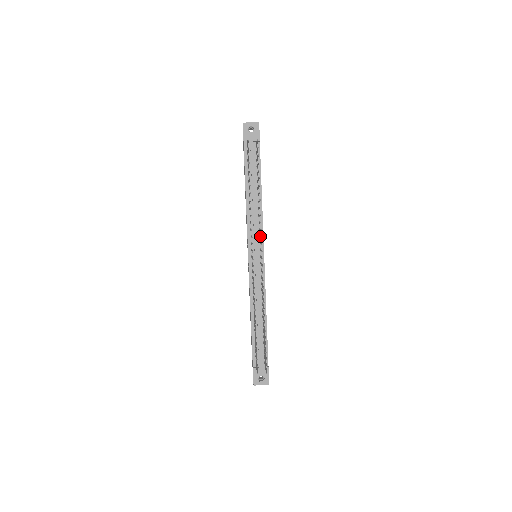
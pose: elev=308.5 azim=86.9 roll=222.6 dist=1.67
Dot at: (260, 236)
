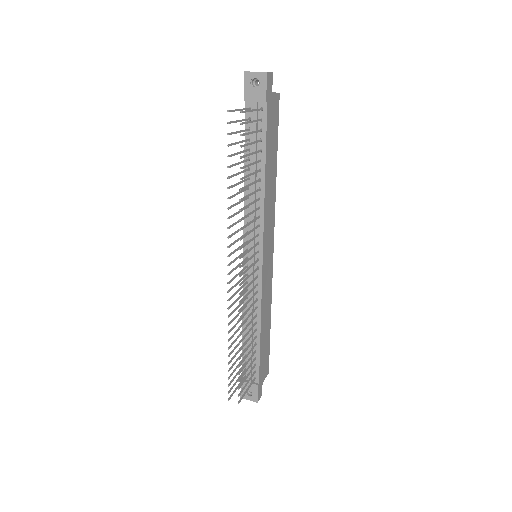
Dot at: (243, 245)
